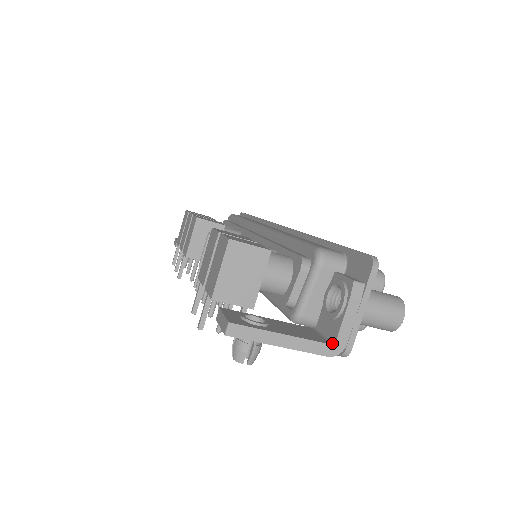
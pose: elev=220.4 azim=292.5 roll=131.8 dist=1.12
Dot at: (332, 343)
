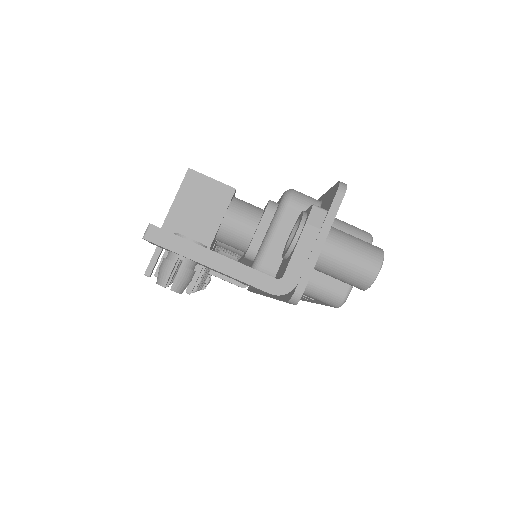
Dot at: (279, 278)
